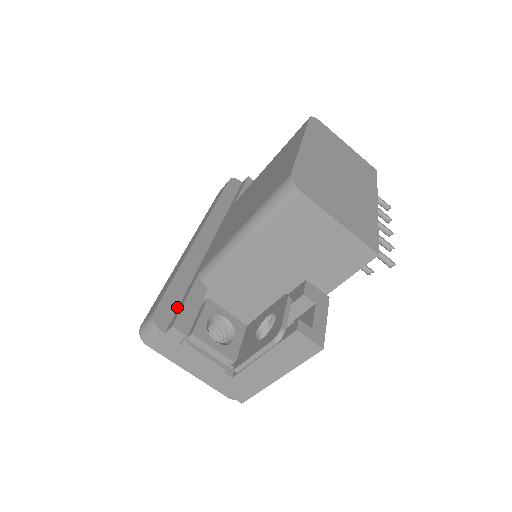
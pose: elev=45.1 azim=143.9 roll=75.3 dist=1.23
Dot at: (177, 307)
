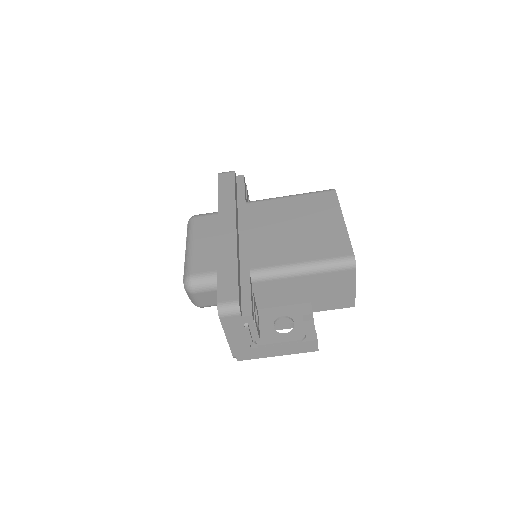
Dot at: (241, 295)
